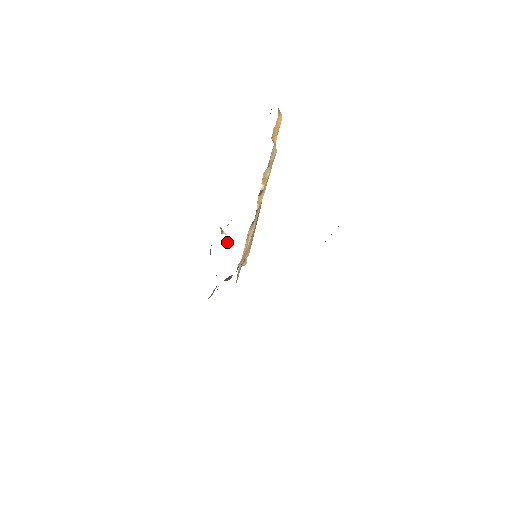
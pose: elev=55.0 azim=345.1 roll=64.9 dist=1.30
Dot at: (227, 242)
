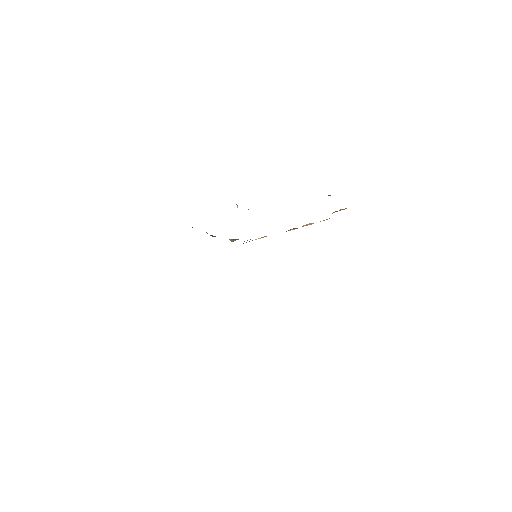
Dot at: occluded
